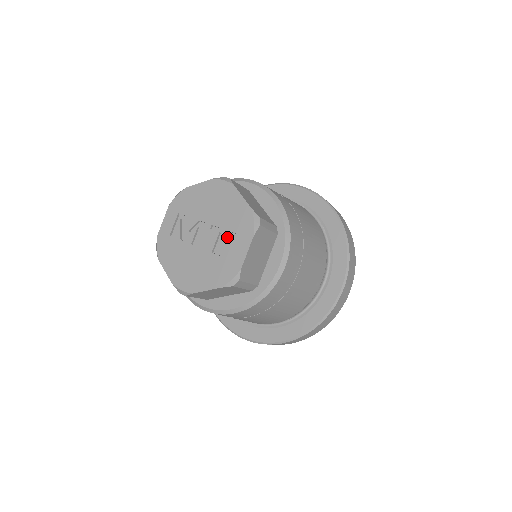
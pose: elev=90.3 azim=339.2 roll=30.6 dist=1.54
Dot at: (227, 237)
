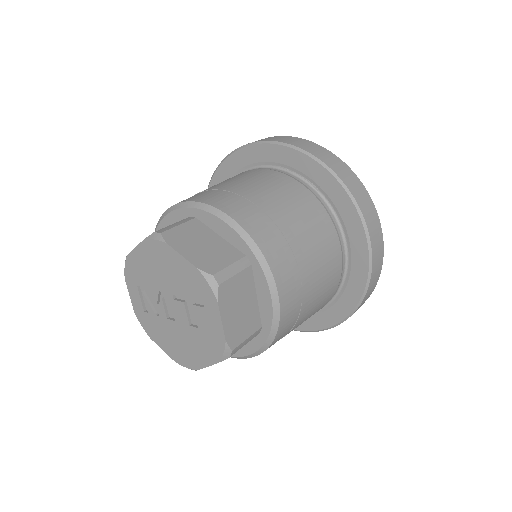
Dot at: (194, 307)
